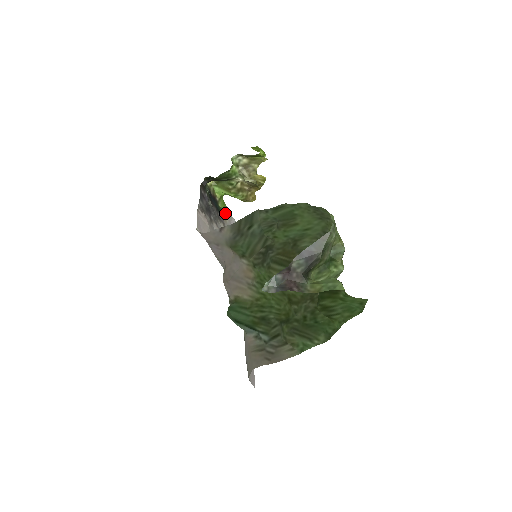
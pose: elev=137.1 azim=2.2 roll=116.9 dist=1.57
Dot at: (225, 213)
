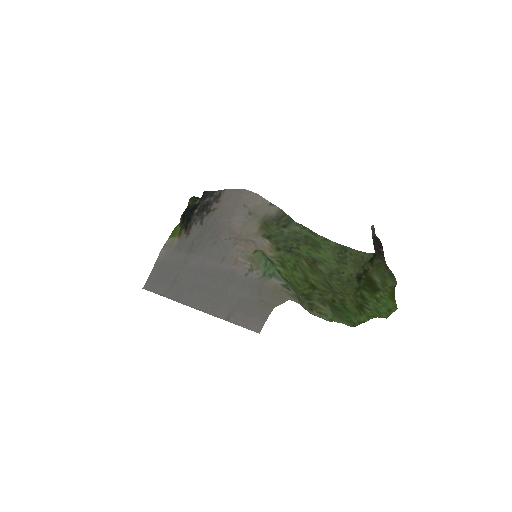
Dot at: (176, 236)
